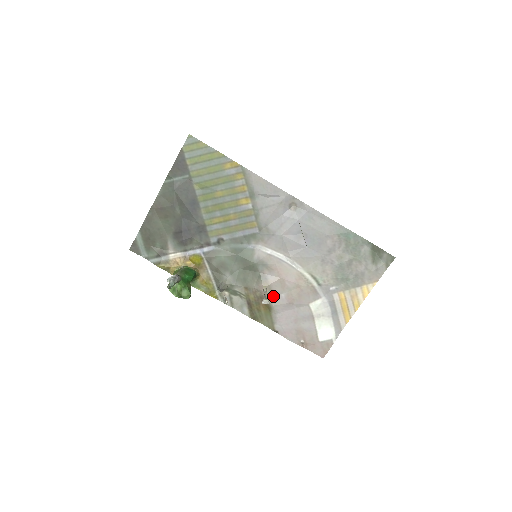
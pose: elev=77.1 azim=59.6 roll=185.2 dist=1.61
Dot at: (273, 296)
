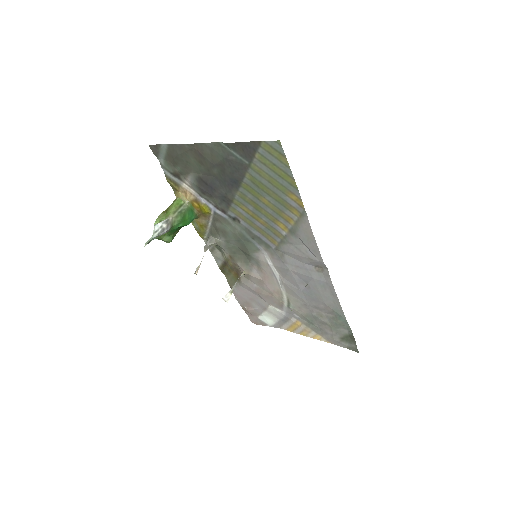
Dot at: (247, 279)
